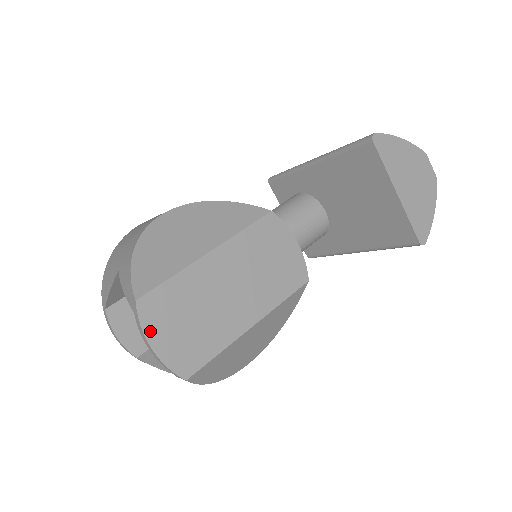
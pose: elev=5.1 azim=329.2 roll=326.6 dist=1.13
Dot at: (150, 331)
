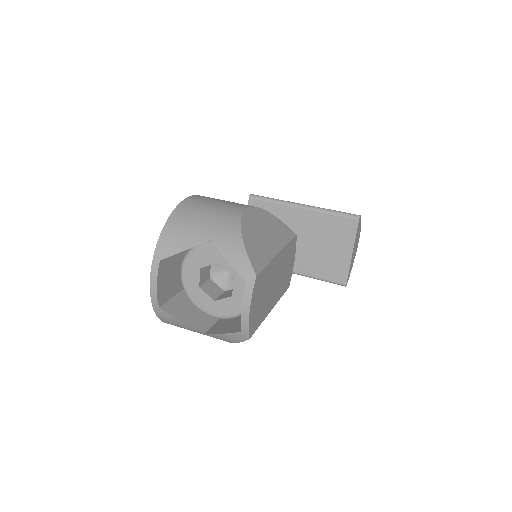
Dot at: (253, 299)
